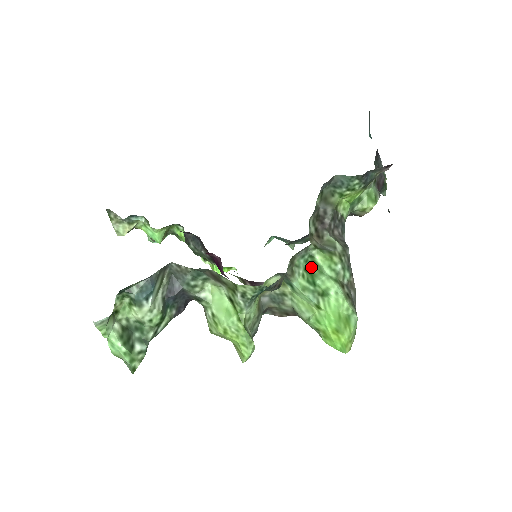
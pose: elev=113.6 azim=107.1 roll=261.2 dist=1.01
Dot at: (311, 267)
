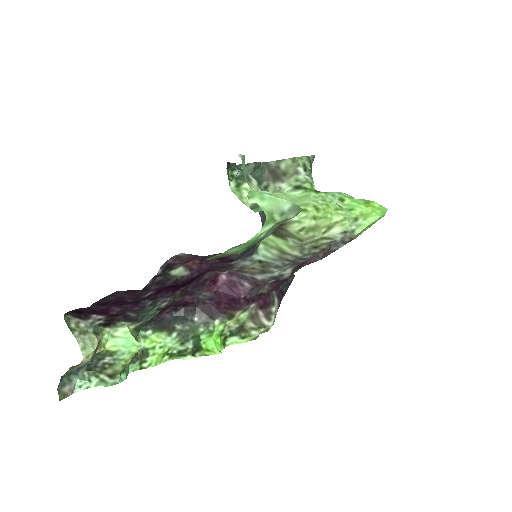
Dot at: occluded
